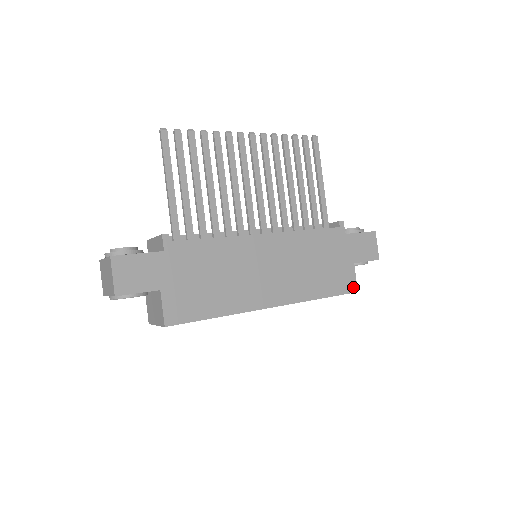
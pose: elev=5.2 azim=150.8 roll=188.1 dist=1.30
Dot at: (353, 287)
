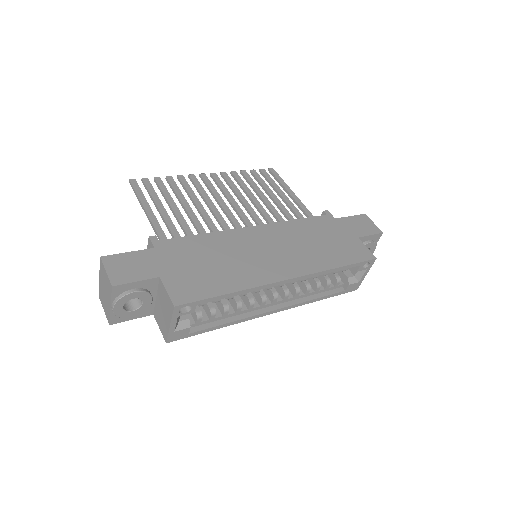
Dot at: (369, 255)
